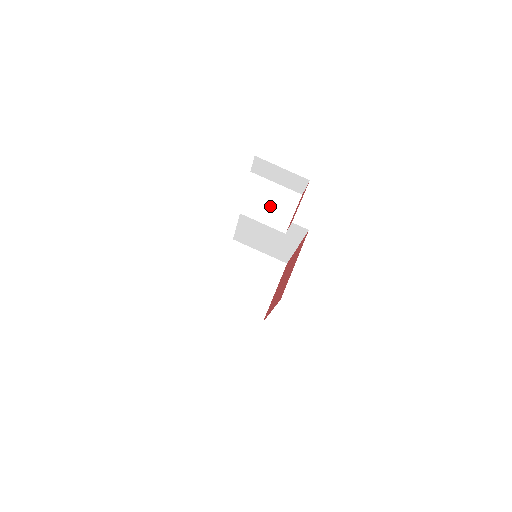
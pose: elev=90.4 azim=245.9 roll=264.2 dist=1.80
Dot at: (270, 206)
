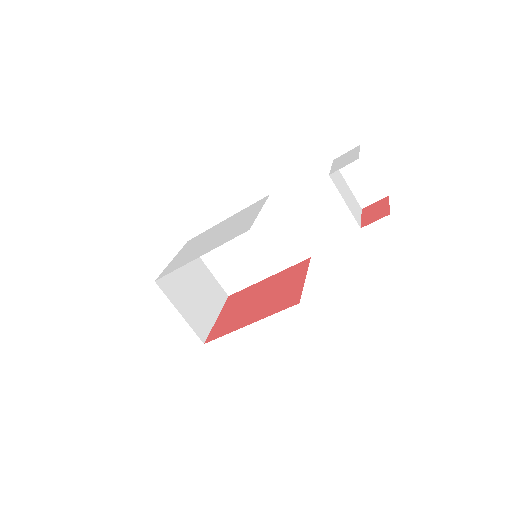
Dot at: (348, 198)
